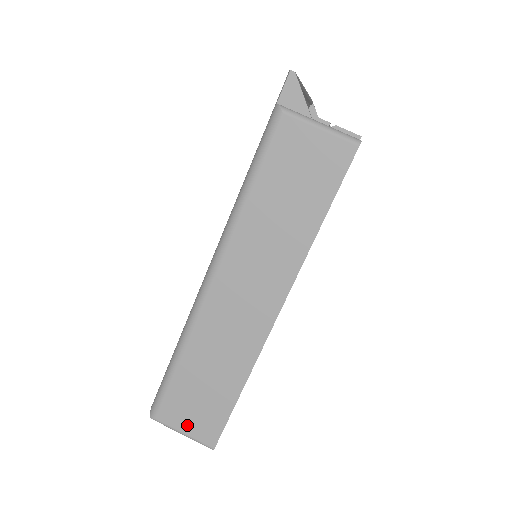
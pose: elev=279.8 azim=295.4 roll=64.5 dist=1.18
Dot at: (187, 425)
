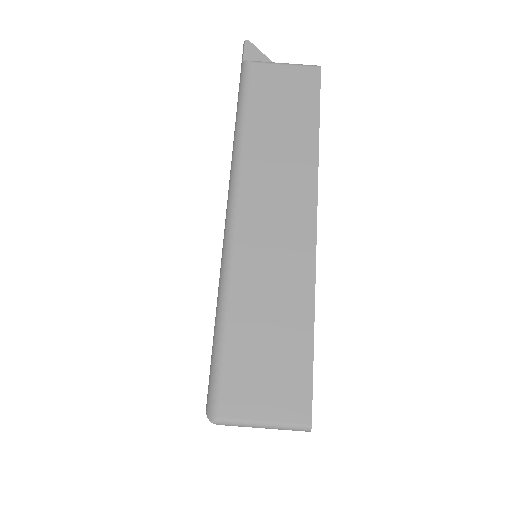
Dot at: (264, 405)
